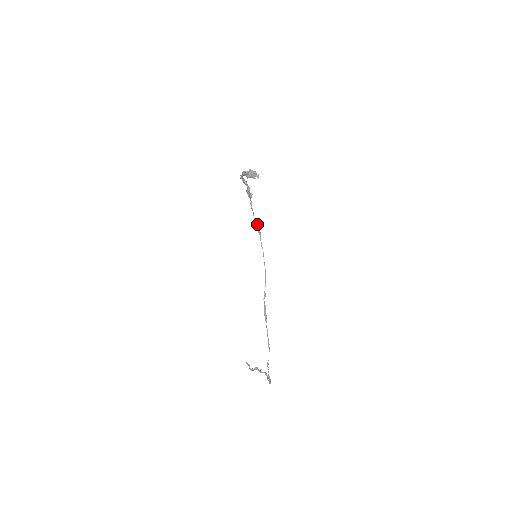
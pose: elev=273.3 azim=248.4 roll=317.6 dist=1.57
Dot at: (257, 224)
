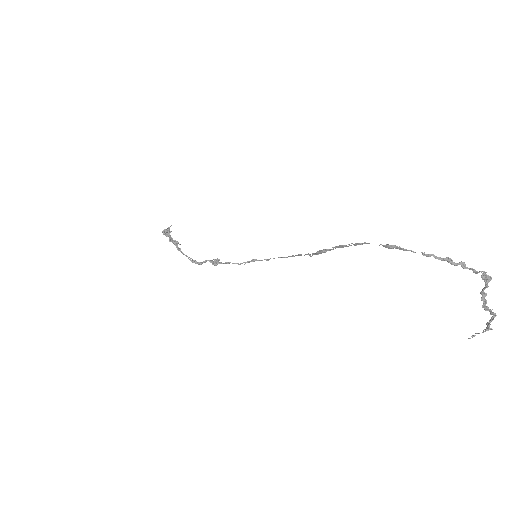
Dot at: (248, 262)
